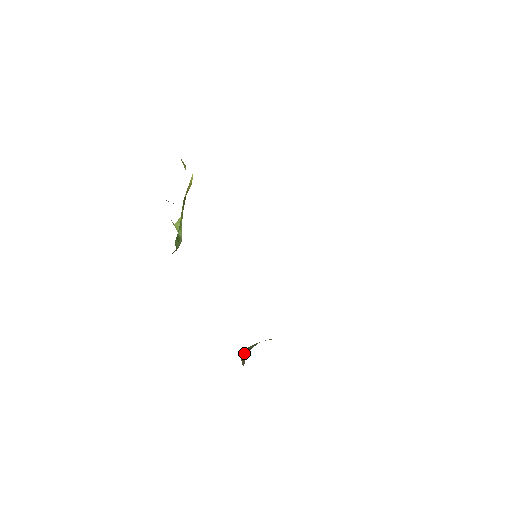
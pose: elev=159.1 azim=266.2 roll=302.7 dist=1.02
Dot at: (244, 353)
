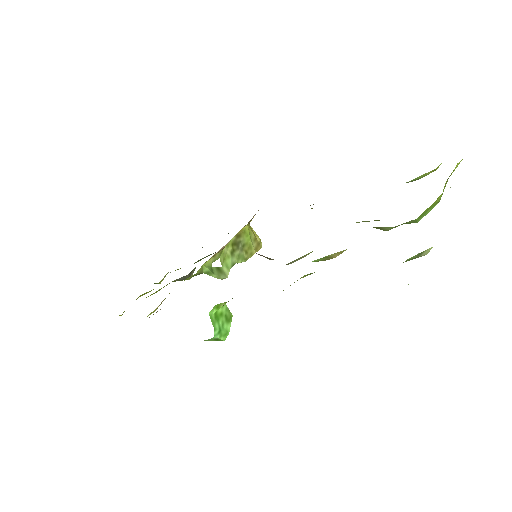
Dot at: occluded
